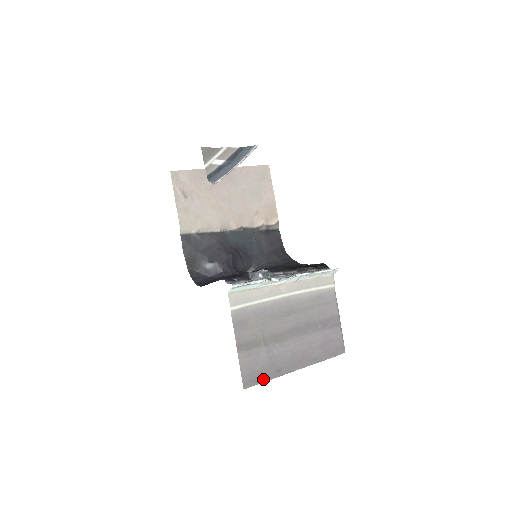
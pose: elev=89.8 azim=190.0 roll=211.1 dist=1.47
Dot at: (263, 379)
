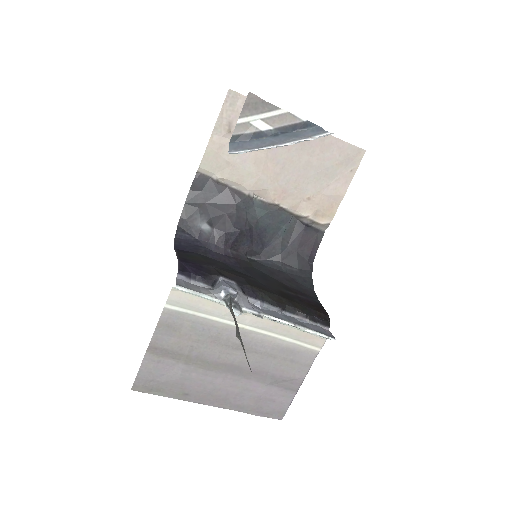
Dot at: (161, 392)
